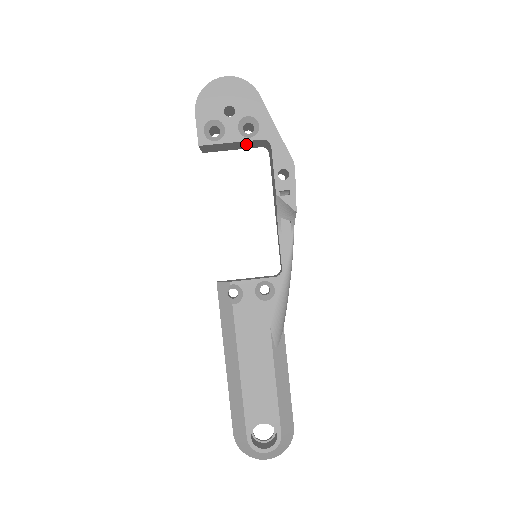
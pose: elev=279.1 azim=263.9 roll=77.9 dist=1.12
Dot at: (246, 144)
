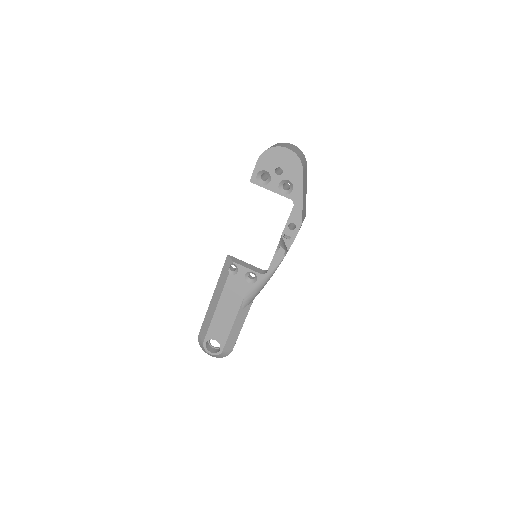
Dot at: occluded
